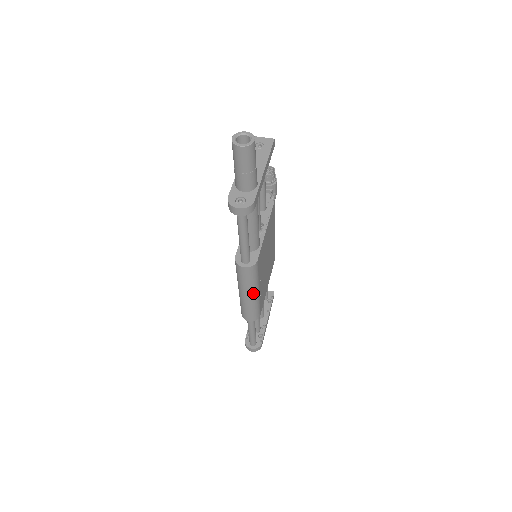
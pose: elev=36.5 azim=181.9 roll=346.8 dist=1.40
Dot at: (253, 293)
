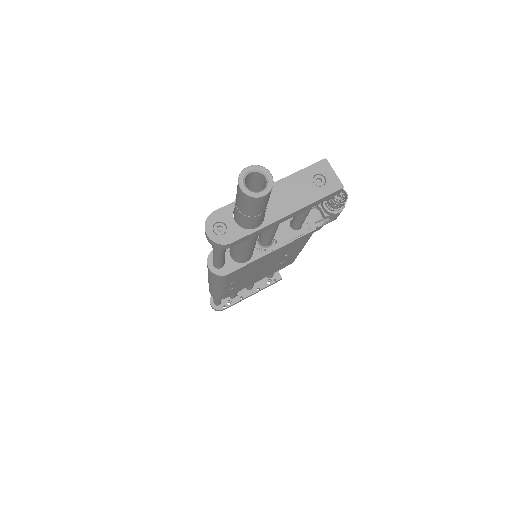
Dot at: (216, 286)
